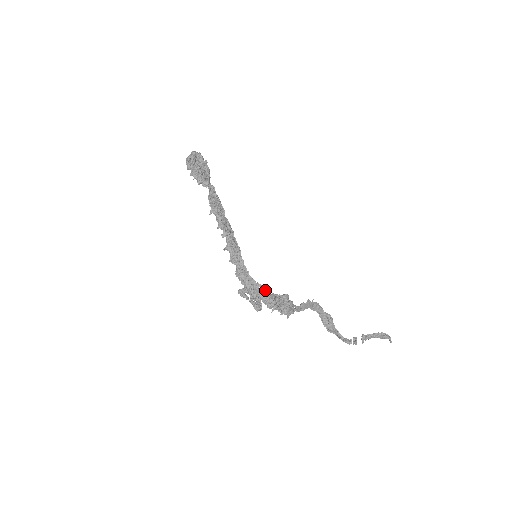
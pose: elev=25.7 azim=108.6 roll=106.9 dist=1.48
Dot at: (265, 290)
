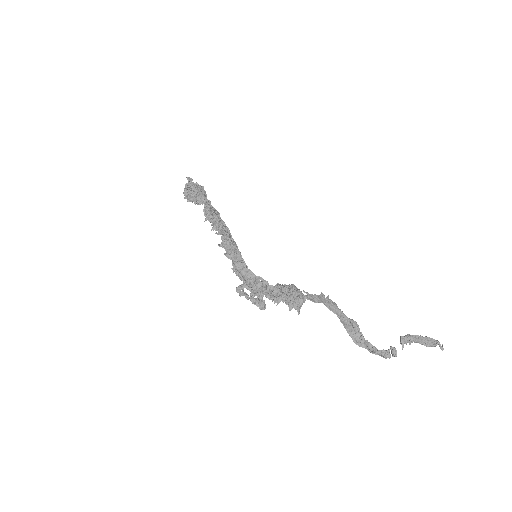
Dot at: (268, 283)
